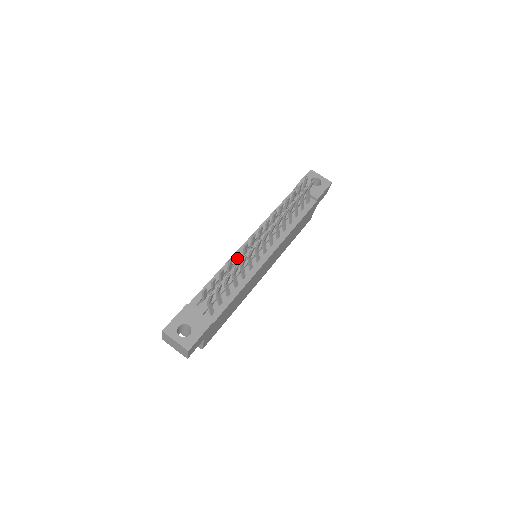
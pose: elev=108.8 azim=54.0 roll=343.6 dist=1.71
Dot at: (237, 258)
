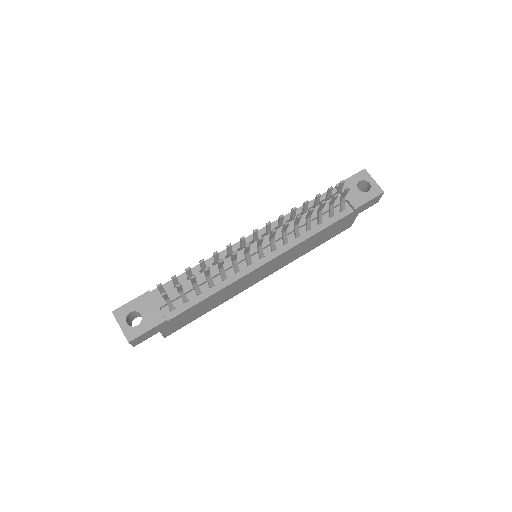
Dot at: (215, 258)
